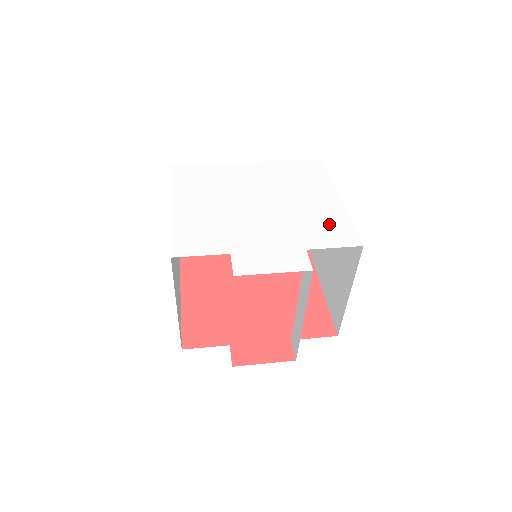
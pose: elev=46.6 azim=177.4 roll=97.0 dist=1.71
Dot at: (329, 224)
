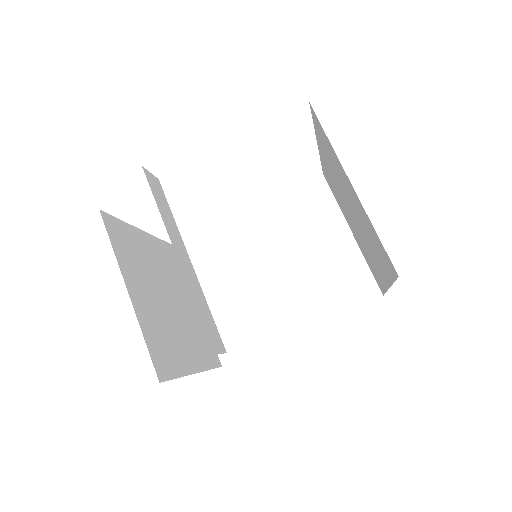
Dot at: occluded
